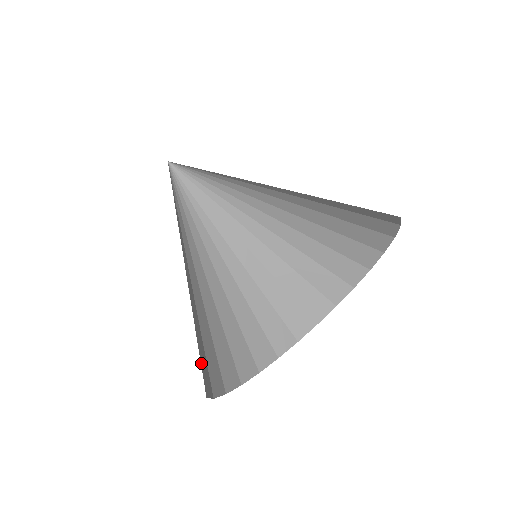
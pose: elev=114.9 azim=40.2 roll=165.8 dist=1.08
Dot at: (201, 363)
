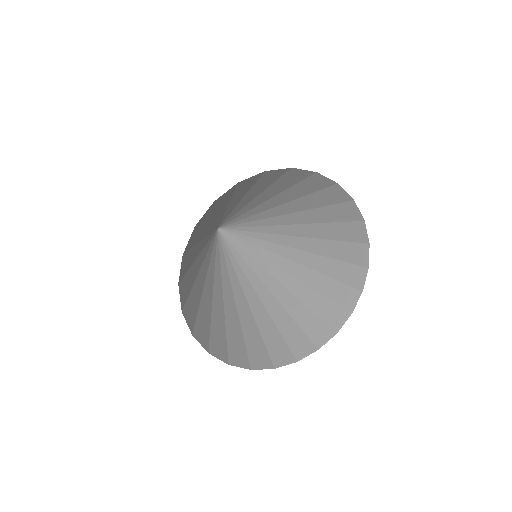
Dot at: (228, 344)
